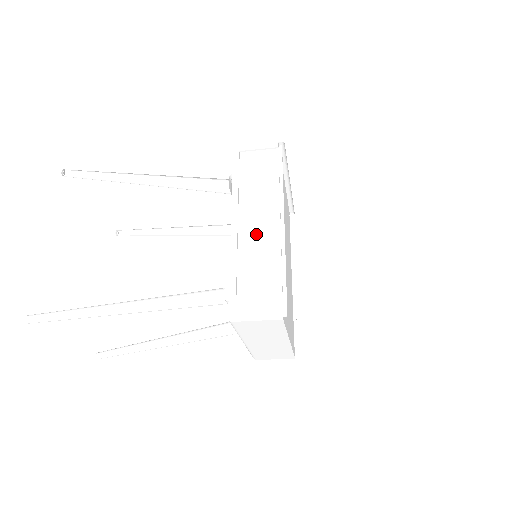
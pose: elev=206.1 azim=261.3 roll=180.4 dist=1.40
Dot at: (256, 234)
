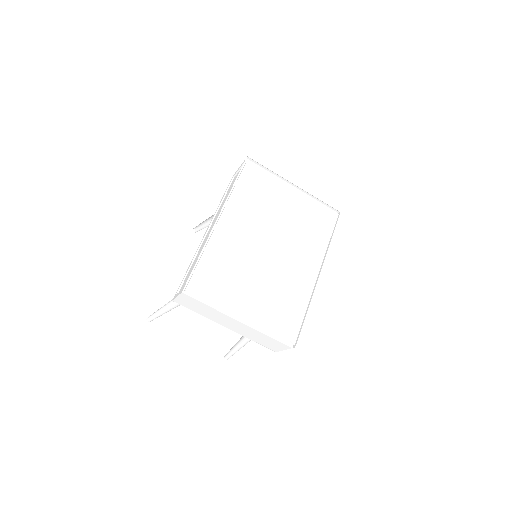
Dot at: (208, 235)
